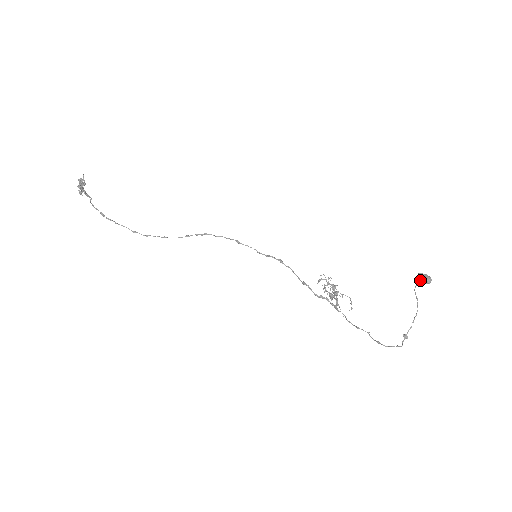
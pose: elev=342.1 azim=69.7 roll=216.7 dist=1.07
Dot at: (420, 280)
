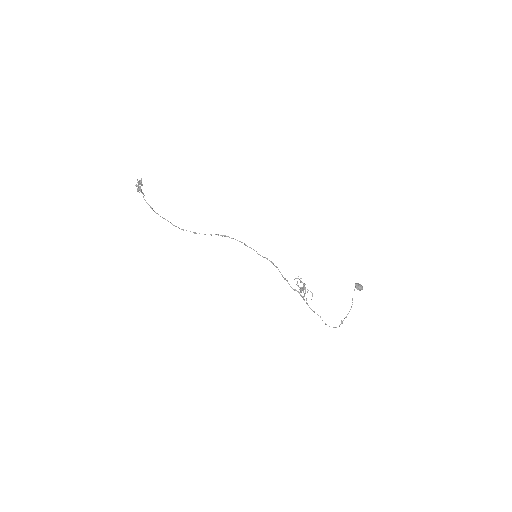
Dot at: (356, 287)
